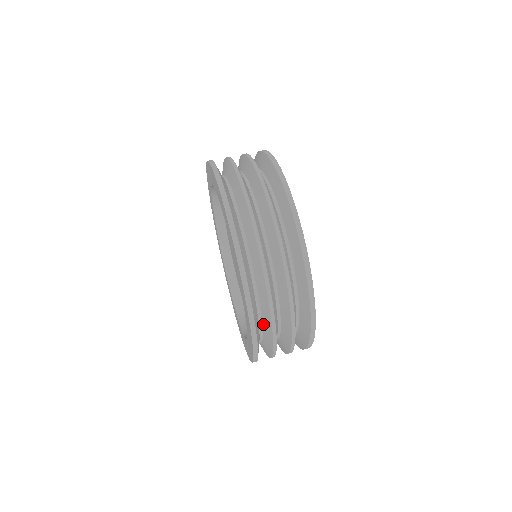
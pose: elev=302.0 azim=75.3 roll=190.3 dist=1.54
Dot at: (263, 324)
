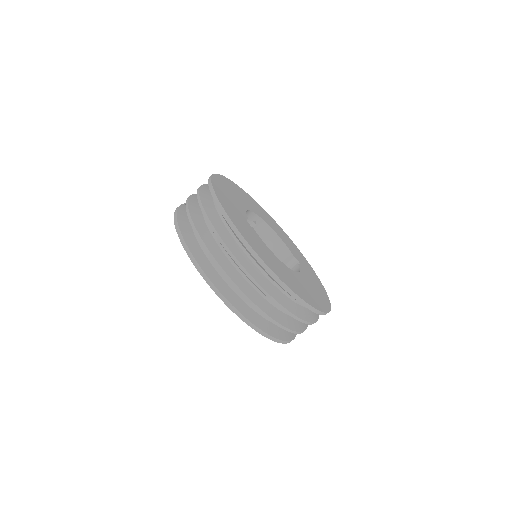
Dot at: occluded
